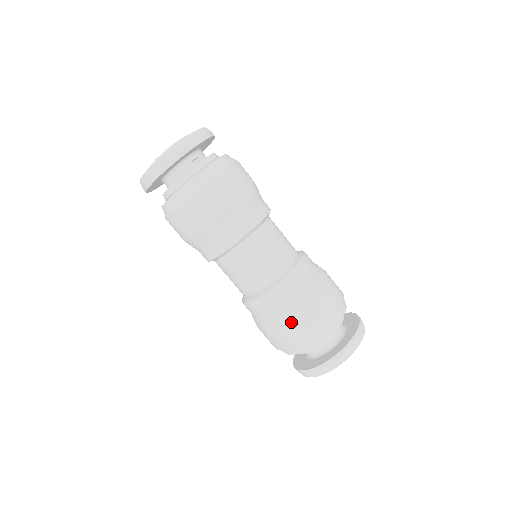
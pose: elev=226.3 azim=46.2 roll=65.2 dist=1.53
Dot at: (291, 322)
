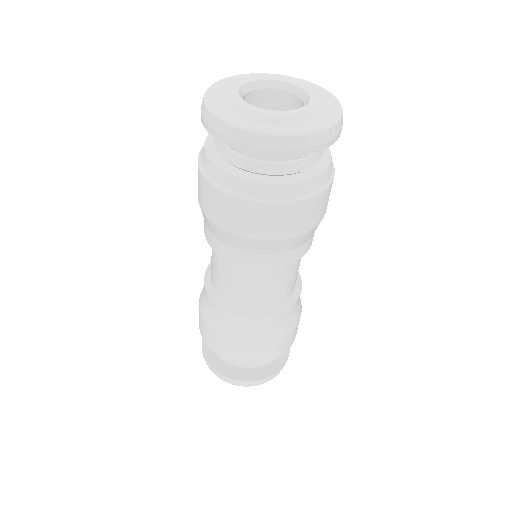
Dot at: (266, 348)
